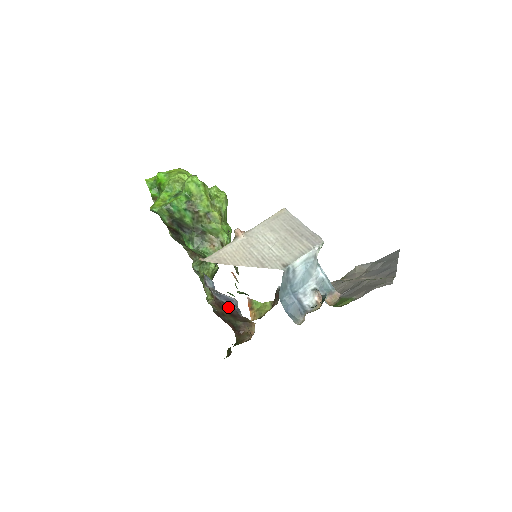
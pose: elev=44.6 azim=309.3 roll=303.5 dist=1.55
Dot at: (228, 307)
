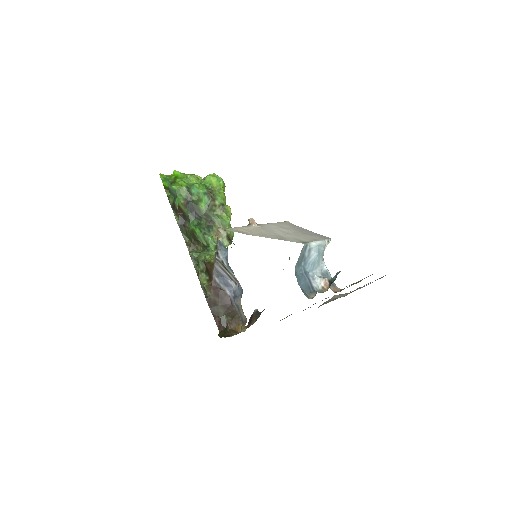
Dot at: (223, 295)
